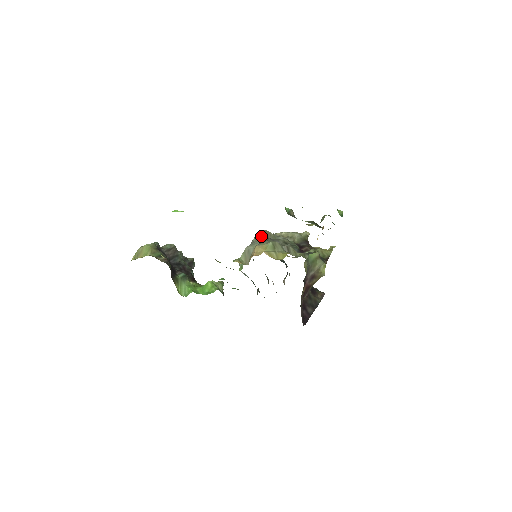
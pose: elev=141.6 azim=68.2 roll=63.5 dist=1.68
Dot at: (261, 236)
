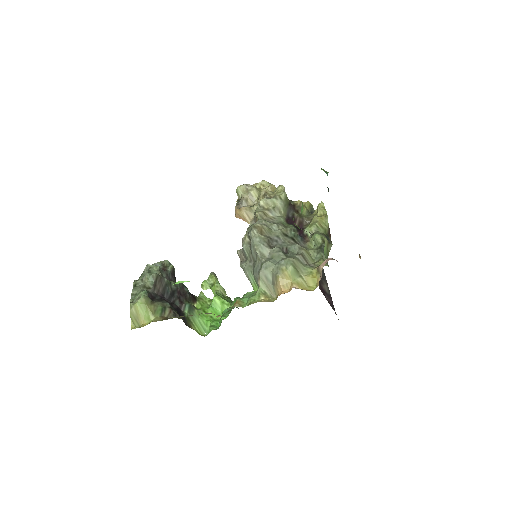
Dot at: (262, 243)
